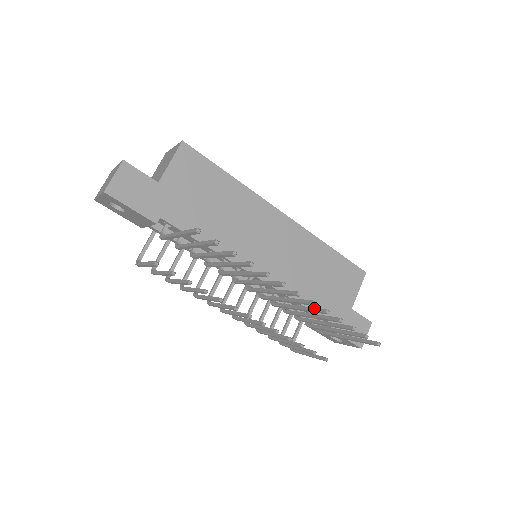
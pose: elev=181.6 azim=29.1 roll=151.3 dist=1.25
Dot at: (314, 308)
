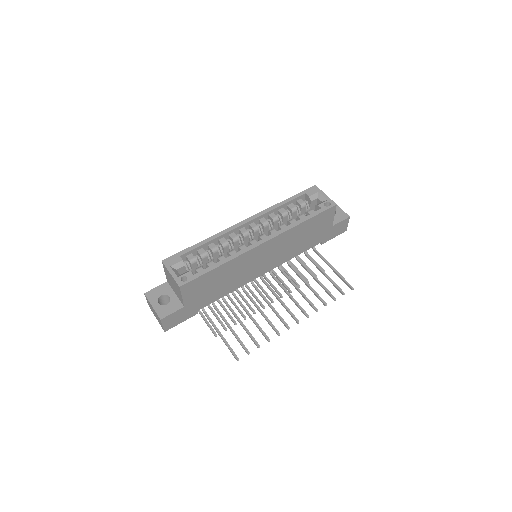
Dot at: occluded
